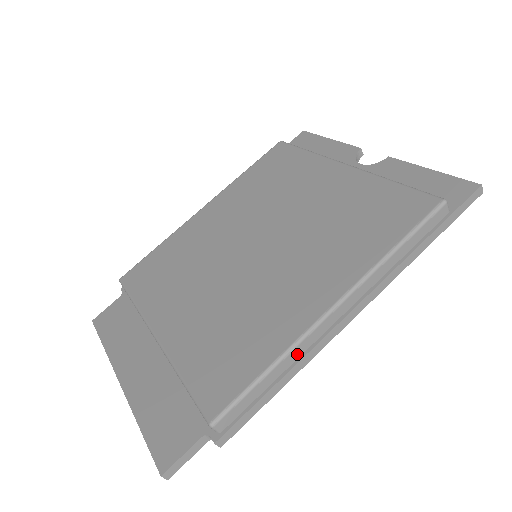
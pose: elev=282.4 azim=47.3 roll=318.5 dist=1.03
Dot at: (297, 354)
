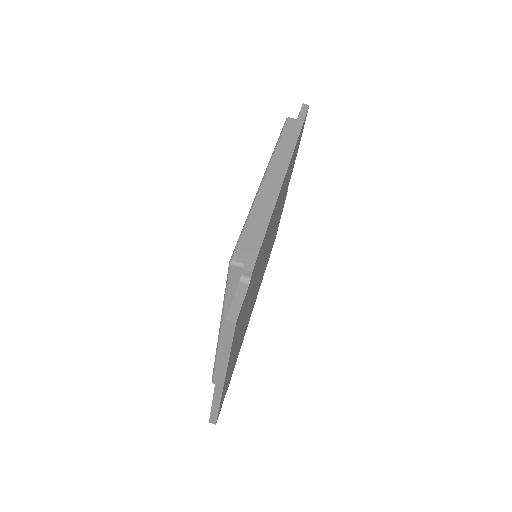
Dot at: (261, 205)
